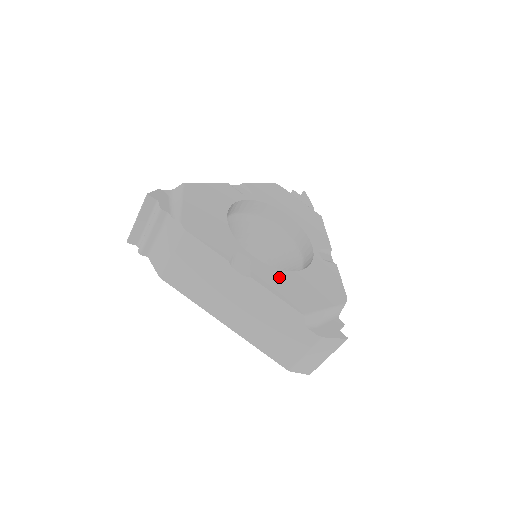
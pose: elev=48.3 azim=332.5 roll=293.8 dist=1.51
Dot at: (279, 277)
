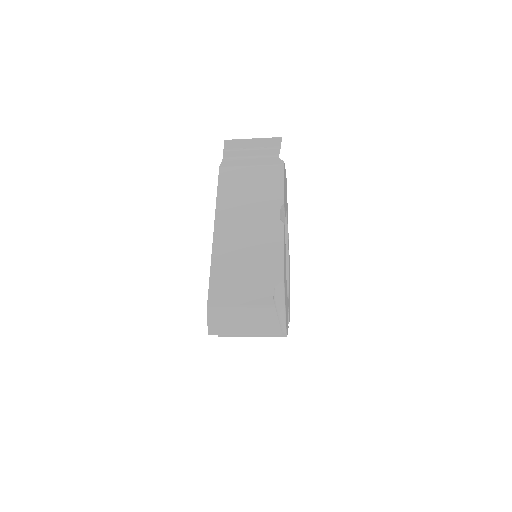
Dot at: occluded
